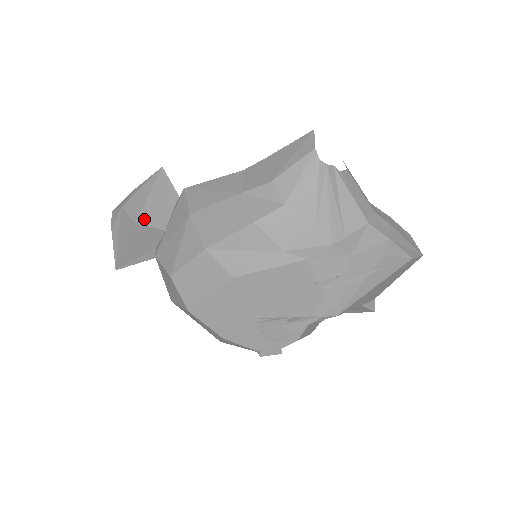
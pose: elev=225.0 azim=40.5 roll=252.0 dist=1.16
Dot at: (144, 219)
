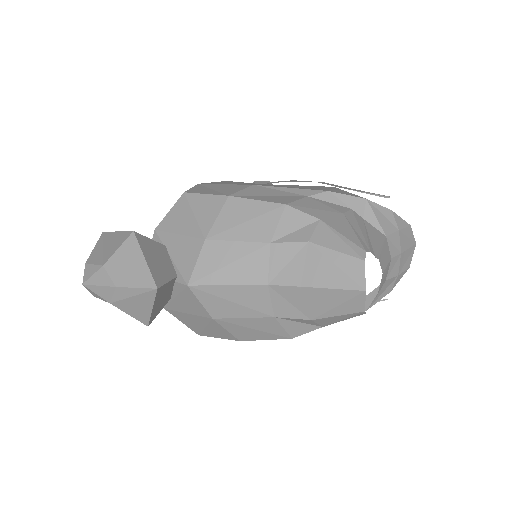
Dot at: (153, 318)
